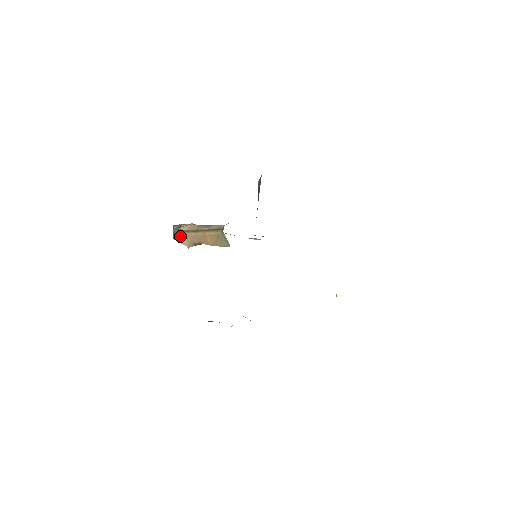
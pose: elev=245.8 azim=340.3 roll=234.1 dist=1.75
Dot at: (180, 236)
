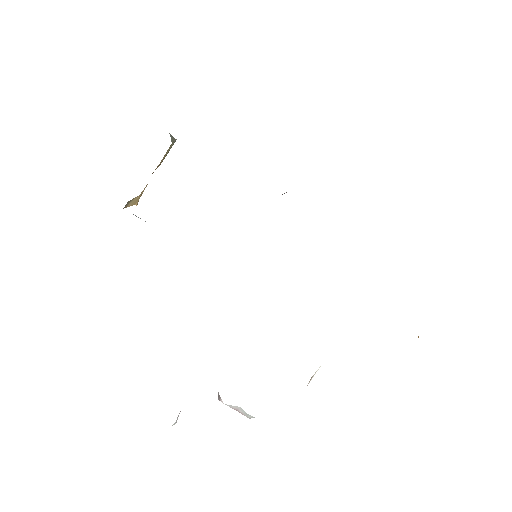
Dot at: (132, 201)
